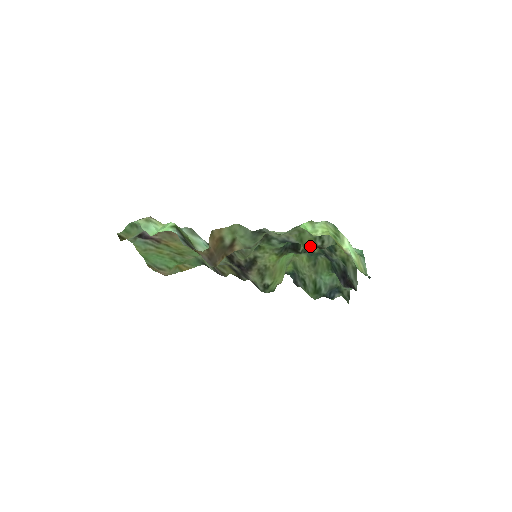
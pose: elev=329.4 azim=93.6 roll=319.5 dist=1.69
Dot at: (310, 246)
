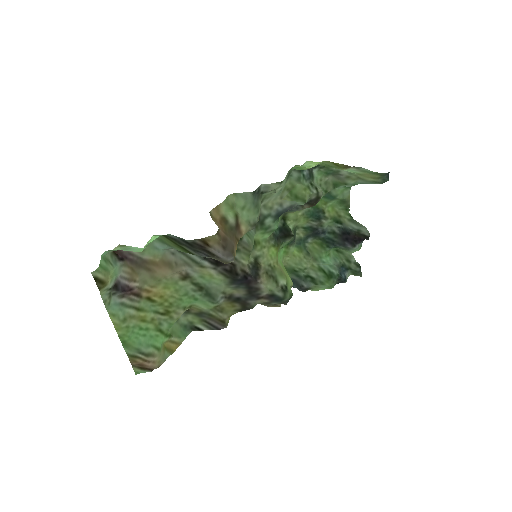
Dot at: (308, 199)
